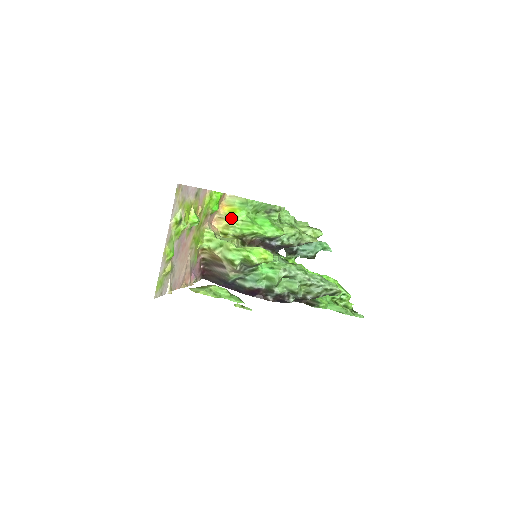
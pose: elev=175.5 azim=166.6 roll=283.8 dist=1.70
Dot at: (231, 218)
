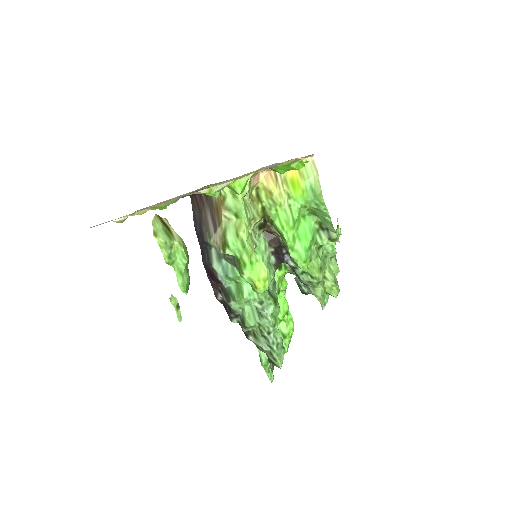
Dot at: (284, 190)
